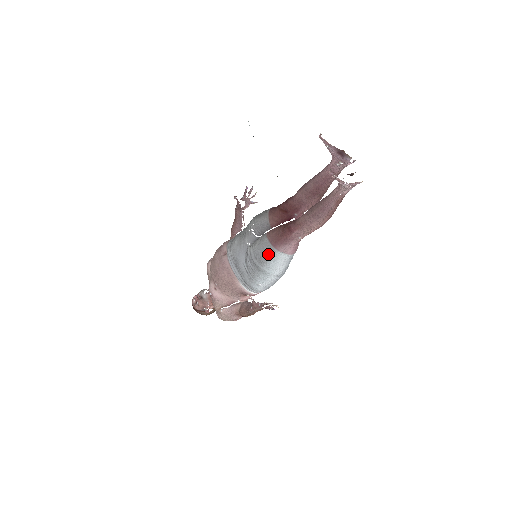
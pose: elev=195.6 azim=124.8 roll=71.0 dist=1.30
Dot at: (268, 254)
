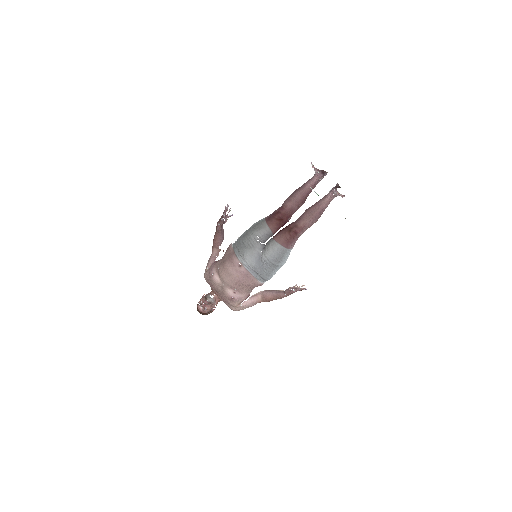
Dot at: (283, 254)
